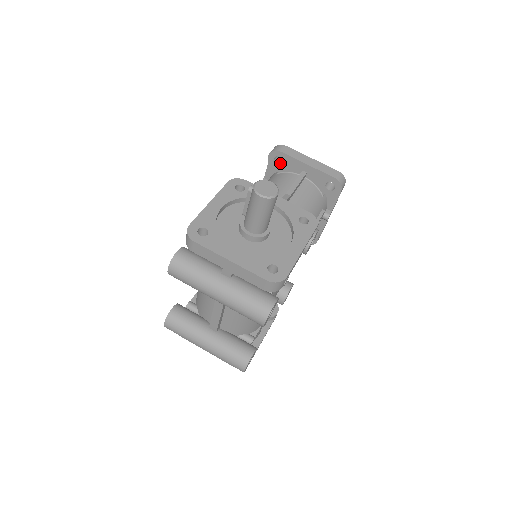
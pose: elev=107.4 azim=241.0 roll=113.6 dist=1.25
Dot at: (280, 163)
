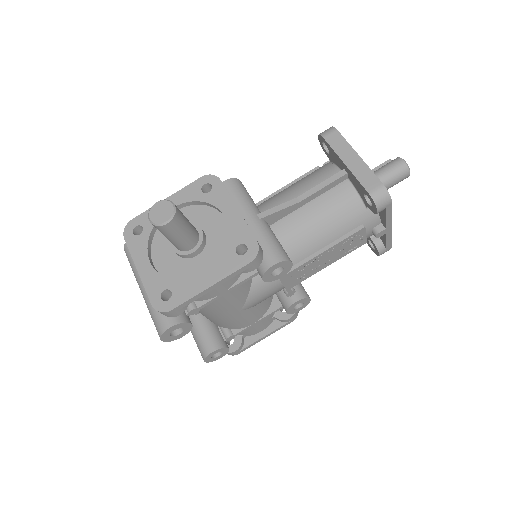
Dot at: occluded
